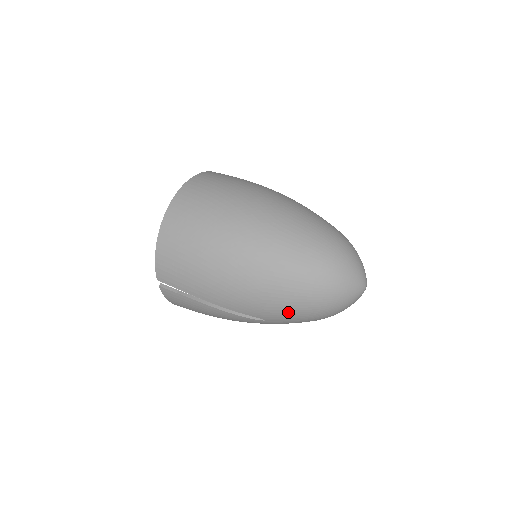
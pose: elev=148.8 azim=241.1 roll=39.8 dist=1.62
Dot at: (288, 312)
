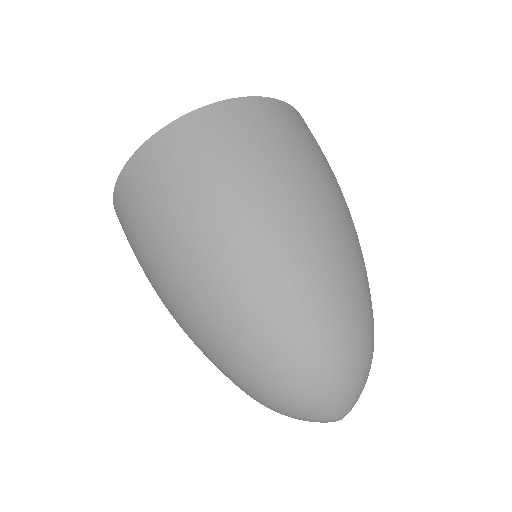
Dot at: (223, 373)
